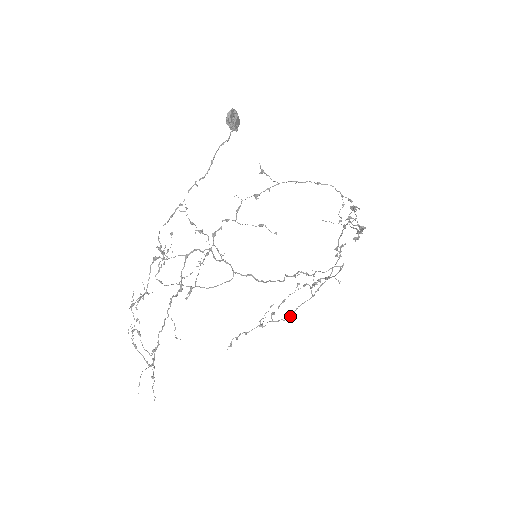
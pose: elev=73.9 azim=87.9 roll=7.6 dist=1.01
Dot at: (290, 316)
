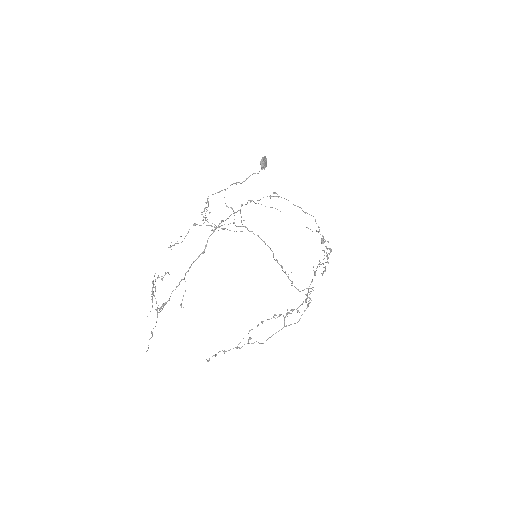
Dot at: occluded
